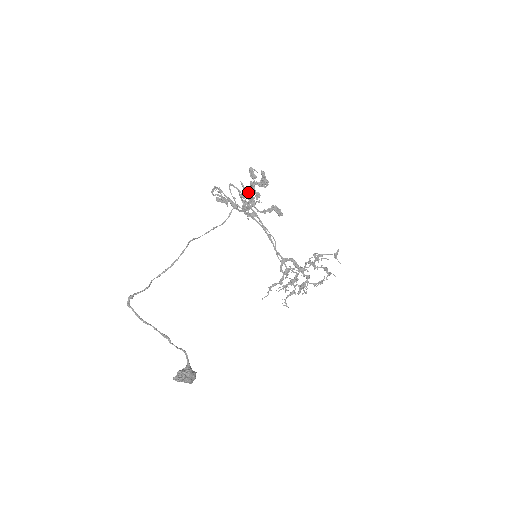
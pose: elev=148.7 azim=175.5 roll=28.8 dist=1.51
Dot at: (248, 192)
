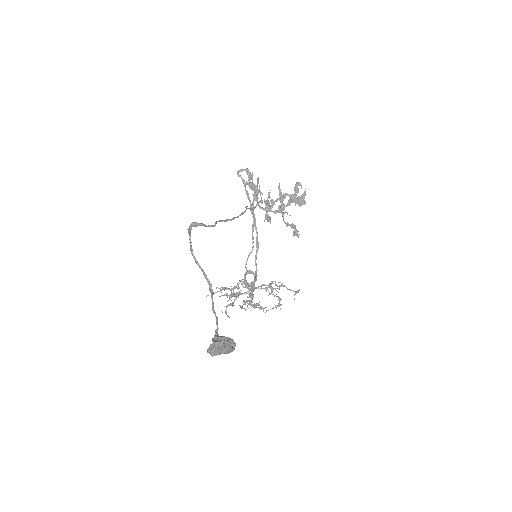
Dot at: (282, 198)
